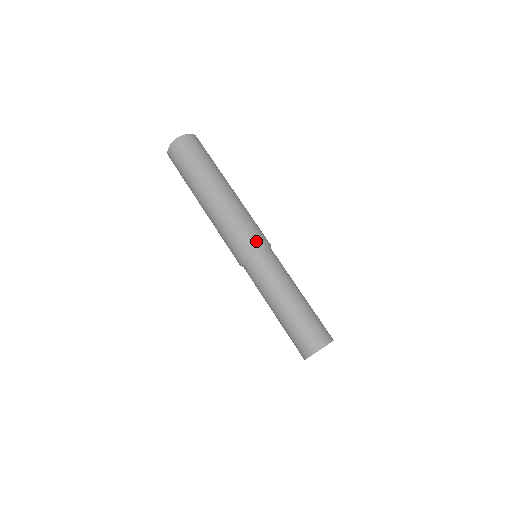
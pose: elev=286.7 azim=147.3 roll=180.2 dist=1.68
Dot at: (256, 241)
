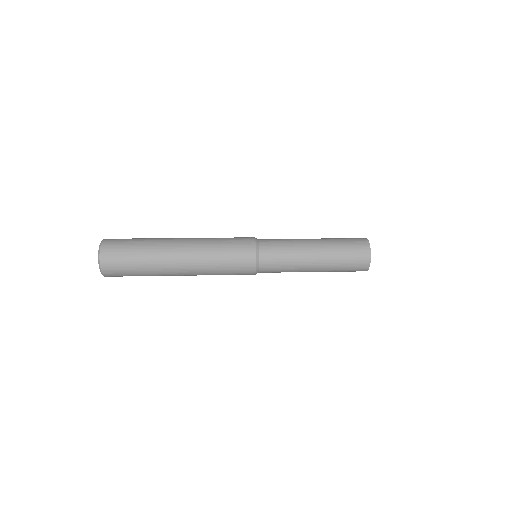
Dot at: (248, 241)
